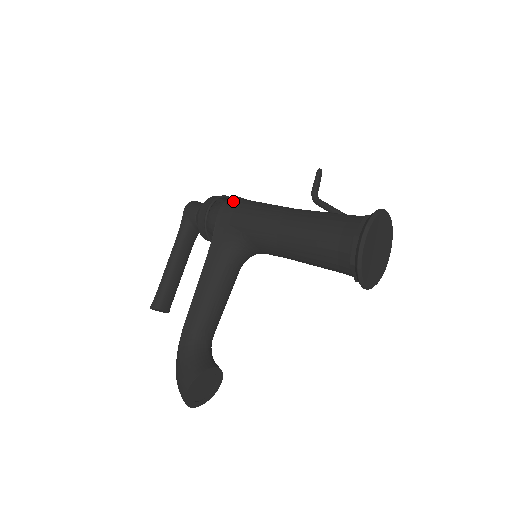
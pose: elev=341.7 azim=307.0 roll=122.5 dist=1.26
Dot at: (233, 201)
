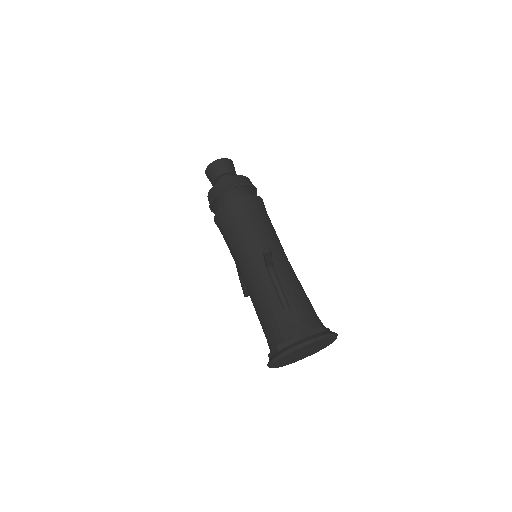
Dot at: (221, 218)
